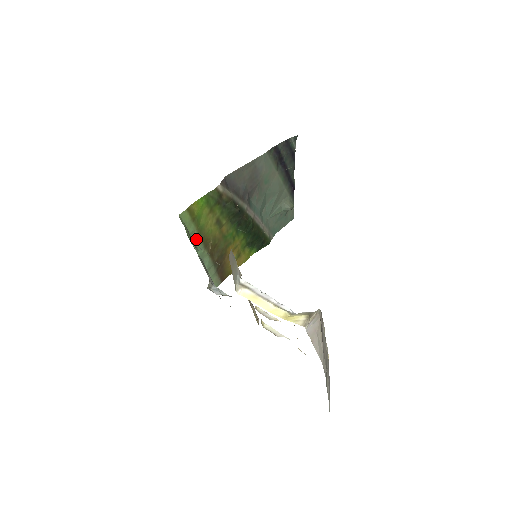
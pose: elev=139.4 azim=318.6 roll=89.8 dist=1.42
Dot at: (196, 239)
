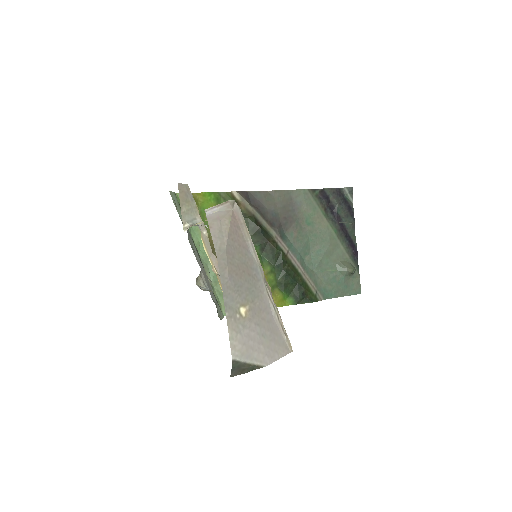
Dot at: (199, 234)
